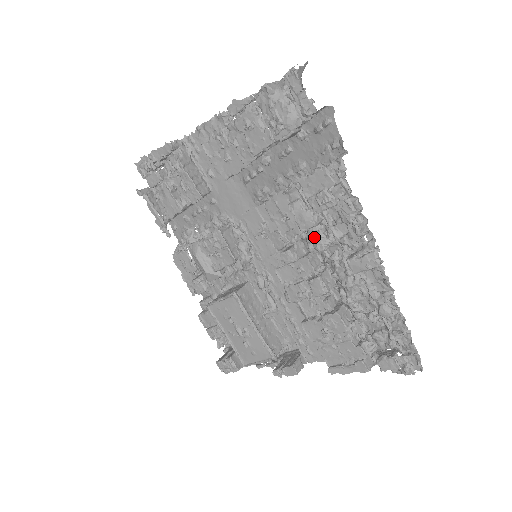
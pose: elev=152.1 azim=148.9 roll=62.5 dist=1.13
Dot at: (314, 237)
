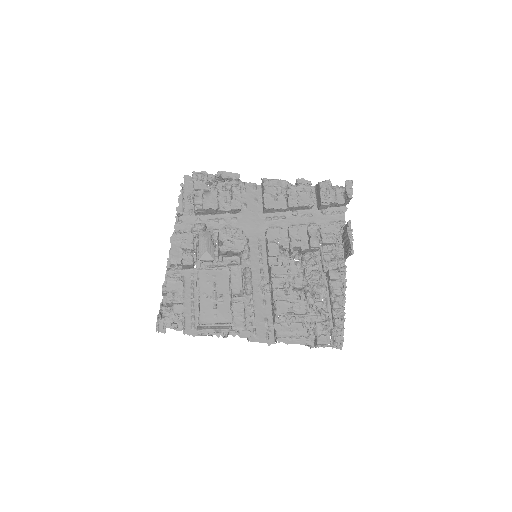
Dot at: (310, 256)
